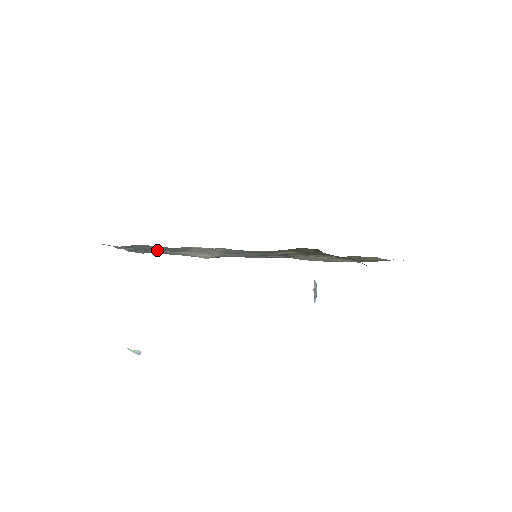
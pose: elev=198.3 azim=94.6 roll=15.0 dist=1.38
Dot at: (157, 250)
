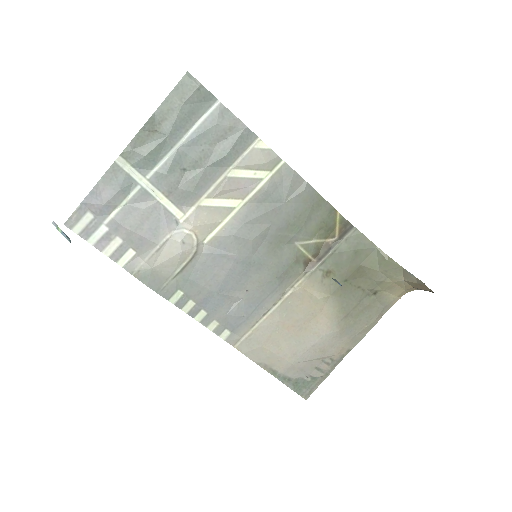
Dot at: (171, 171)
